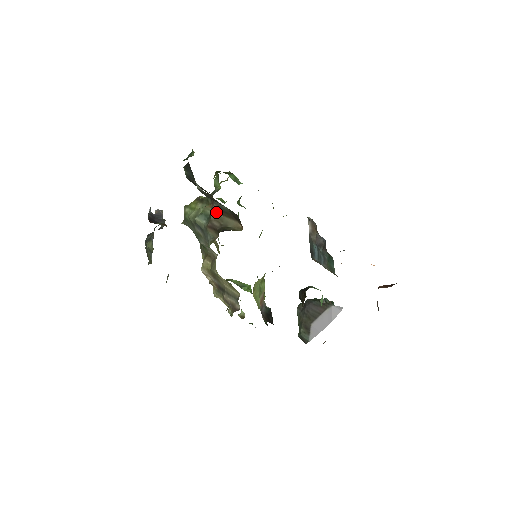
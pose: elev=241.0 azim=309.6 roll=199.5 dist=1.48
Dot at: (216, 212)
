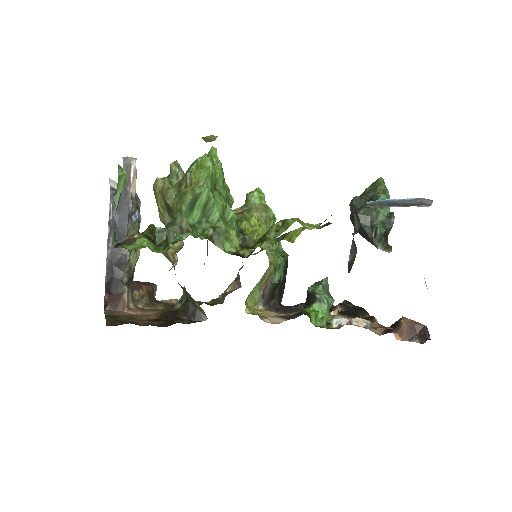
Dot at: occluded
